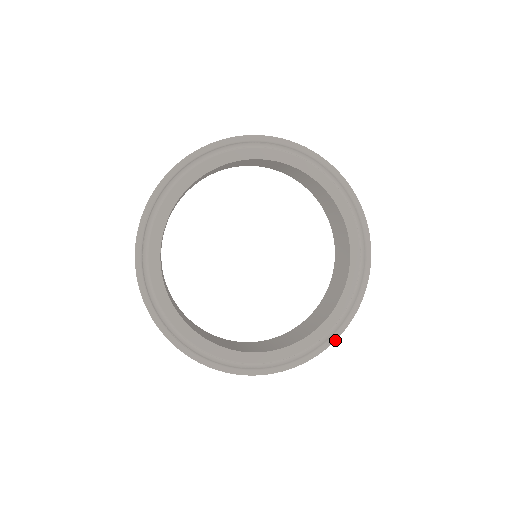
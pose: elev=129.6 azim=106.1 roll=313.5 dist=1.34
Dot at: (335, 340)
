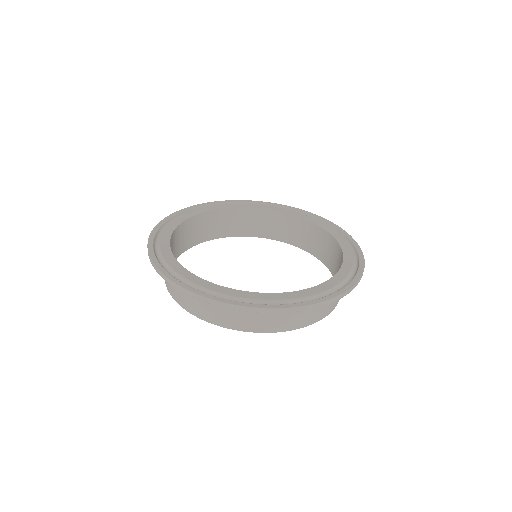
Dot at: (334, 297)
